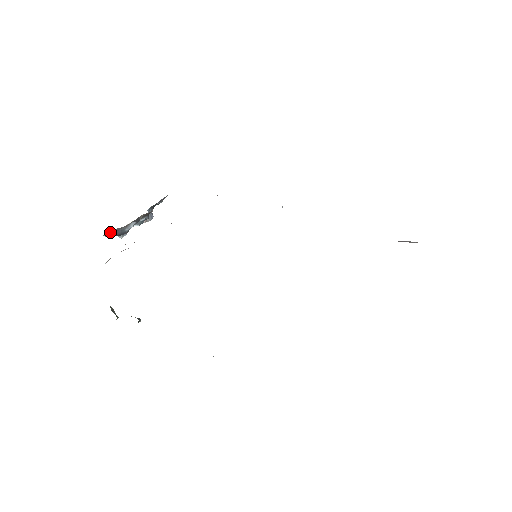
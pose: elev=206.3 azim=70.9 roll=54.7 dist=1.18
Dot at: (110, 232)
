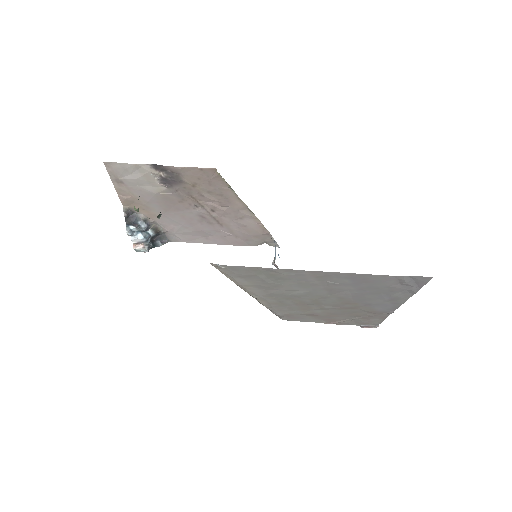
Dot at: (129, 211)
